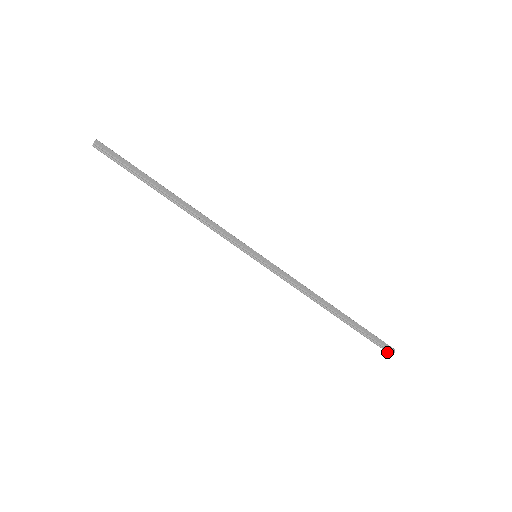
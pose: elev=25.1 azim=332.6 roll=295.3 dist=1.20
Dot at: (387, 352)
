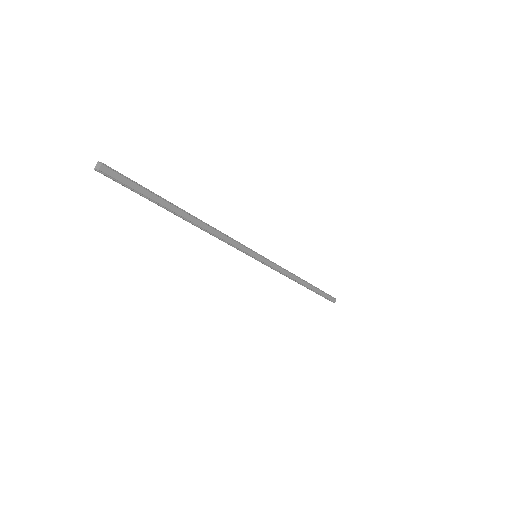
Dot at: occluded
